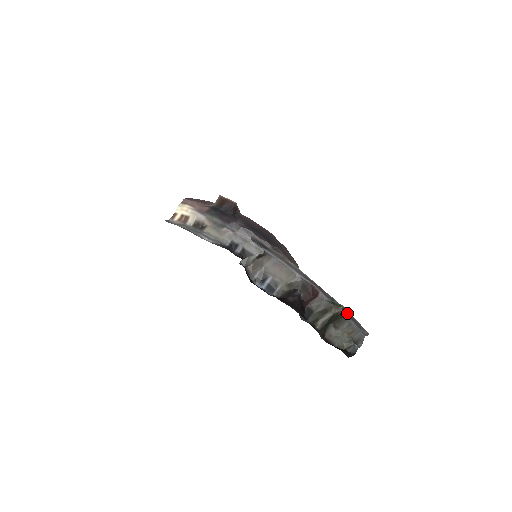
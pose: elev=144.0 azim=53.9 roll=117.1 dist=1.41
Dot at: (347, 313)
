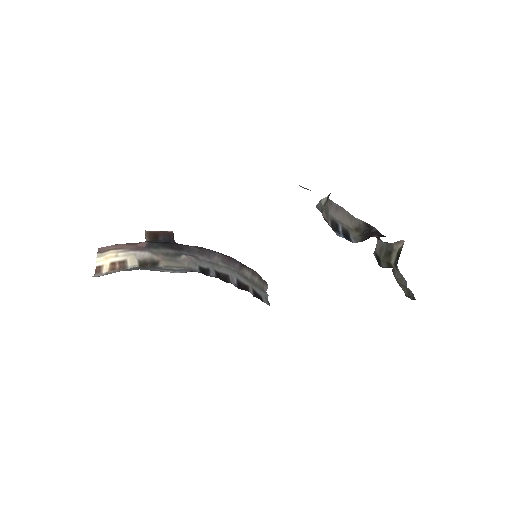
Dot at: occluded
